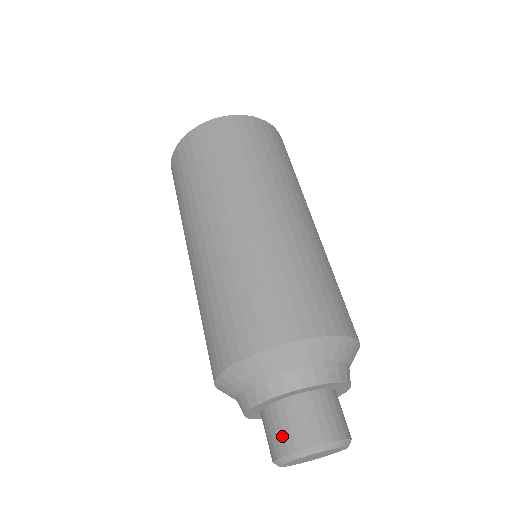
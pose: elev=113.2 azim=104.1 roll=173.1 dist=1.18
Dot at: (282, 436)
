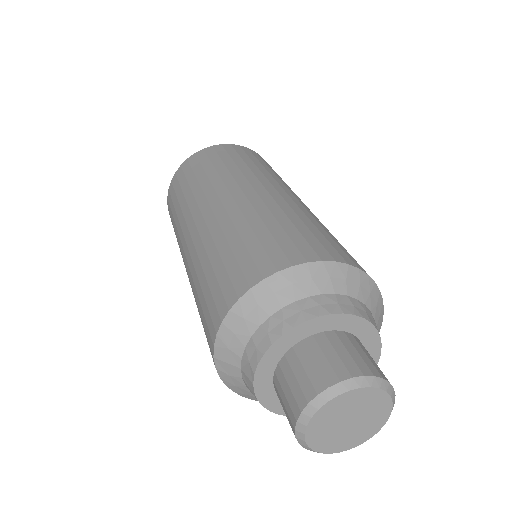
Dot at: (306, 378)
